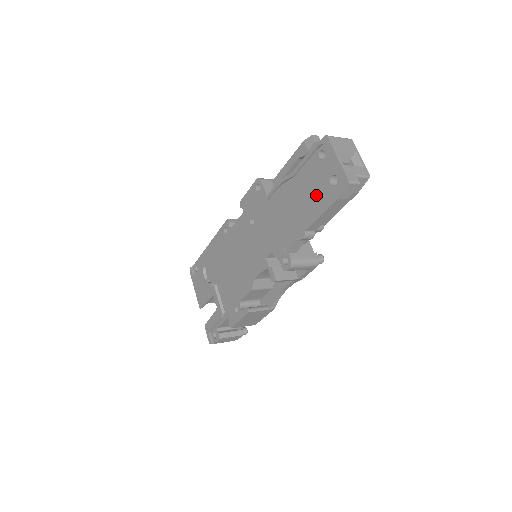
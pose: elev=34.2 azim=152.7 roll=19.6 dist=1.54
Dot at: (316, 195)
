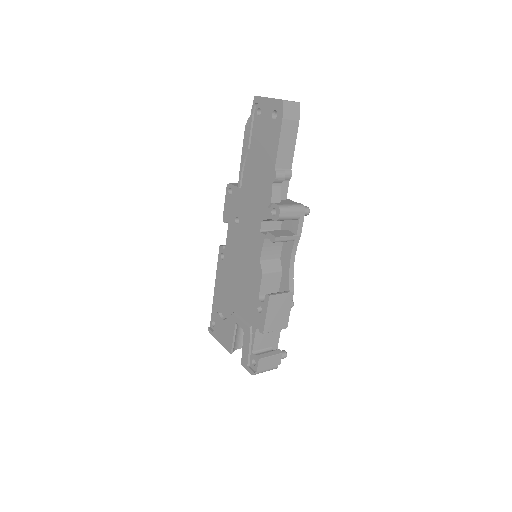
Dot at: (269, 139)
